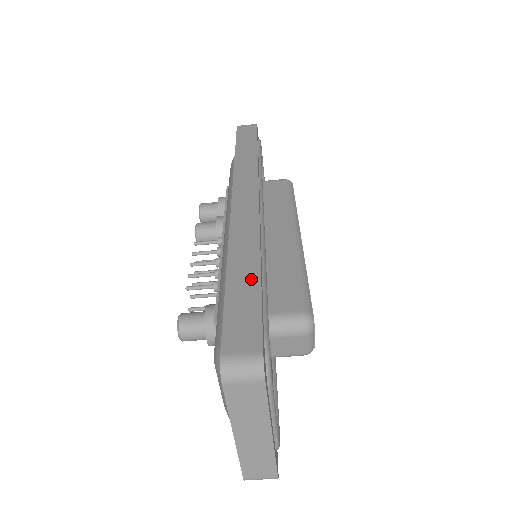
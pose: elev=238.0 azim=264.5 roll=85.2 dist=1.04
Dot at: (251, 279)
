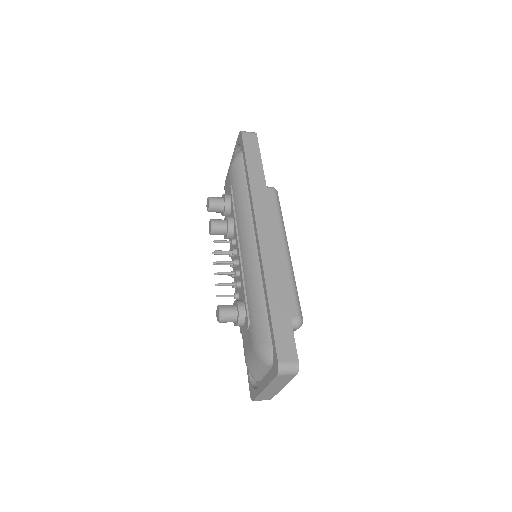
Dot at: (284, 308)
